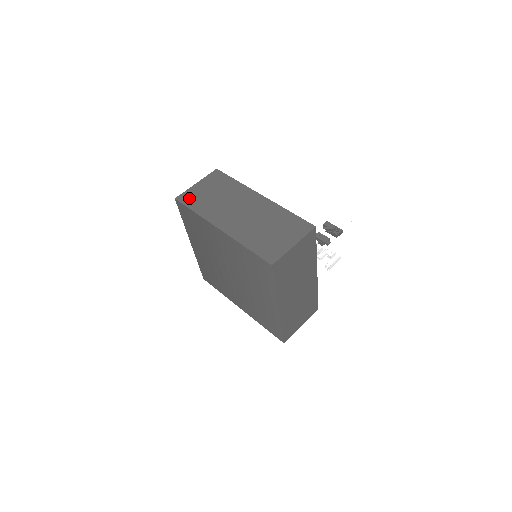
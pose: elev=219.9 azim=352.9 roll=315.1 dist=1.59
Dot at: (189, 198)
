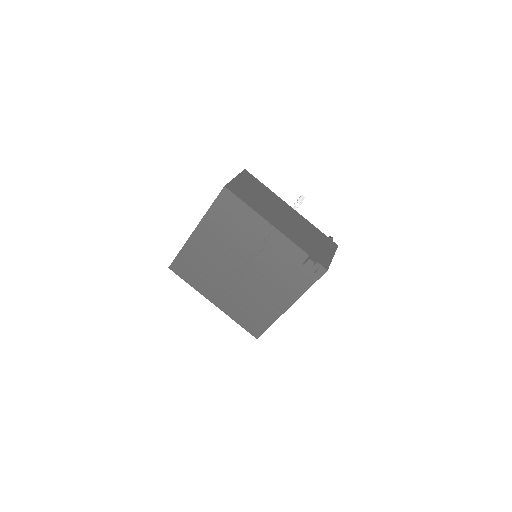
Dot at: occluded
